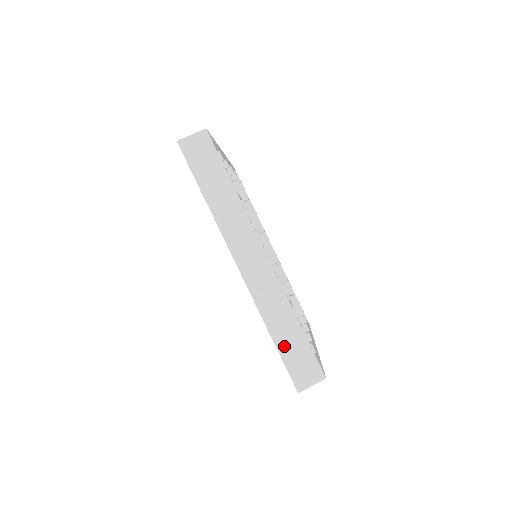
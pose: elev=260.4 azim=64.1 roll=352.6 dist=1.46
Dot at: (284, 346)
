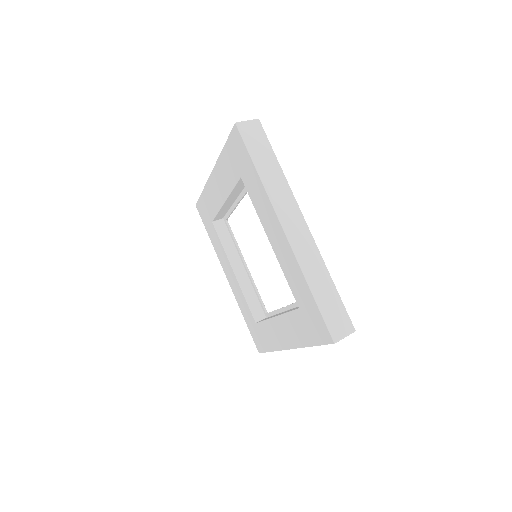
Dot at: occluded
